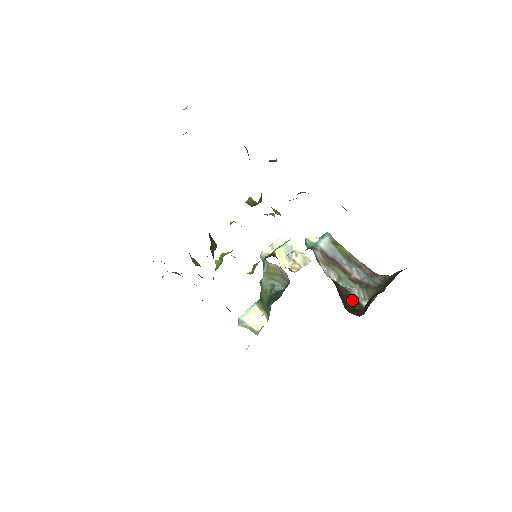
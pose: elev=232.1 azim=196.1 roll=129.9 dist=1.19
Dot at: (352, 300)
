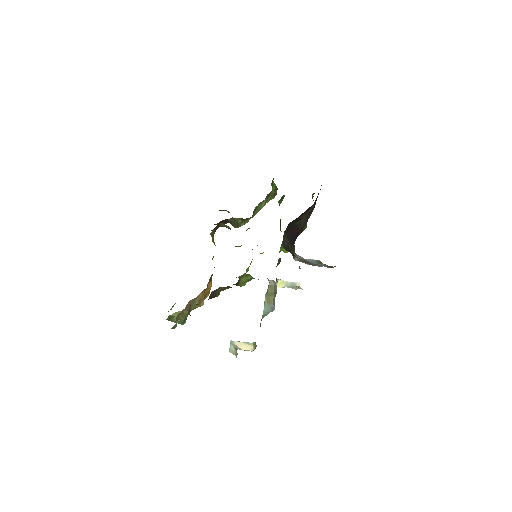
Dot at: (297, 257)
